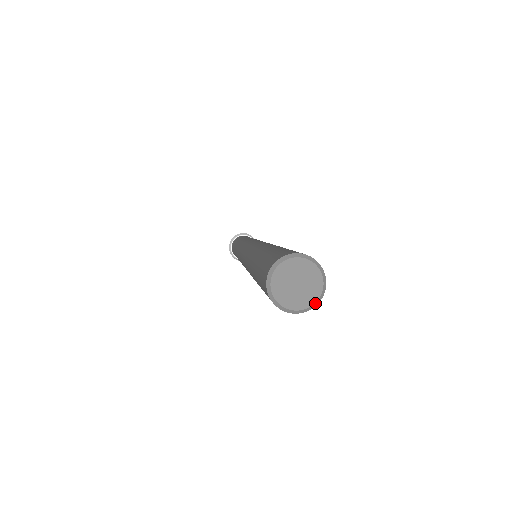
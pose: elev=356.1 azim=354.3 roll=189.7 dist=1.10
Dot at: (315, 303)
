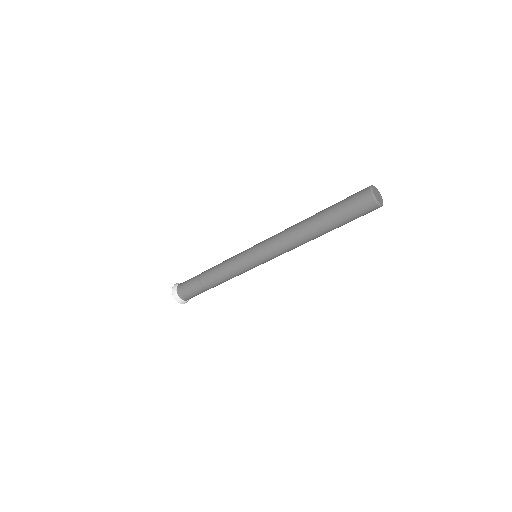
Dot at: (382, 200)
